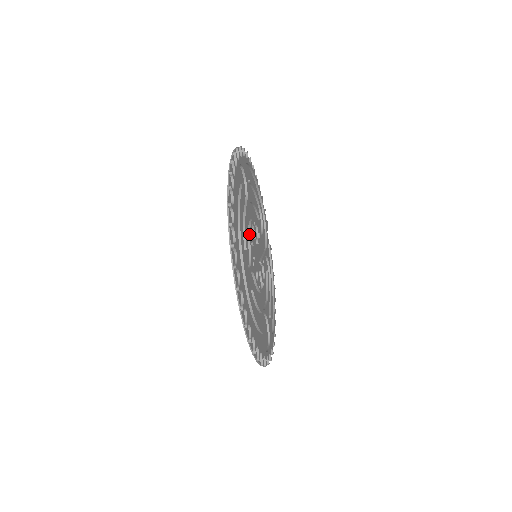
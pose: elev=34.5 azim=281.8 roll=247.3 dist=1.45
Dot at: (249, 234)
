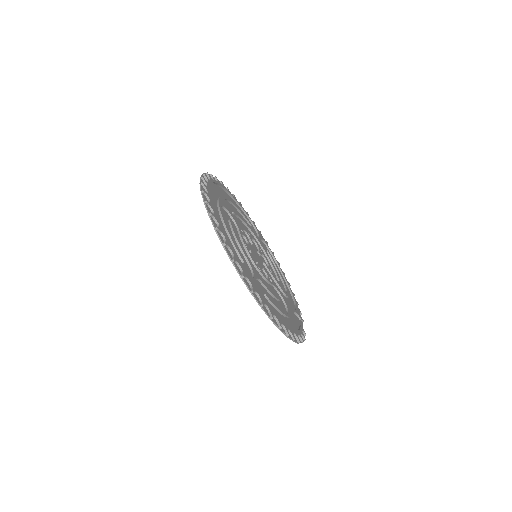
Dot at: occluded
